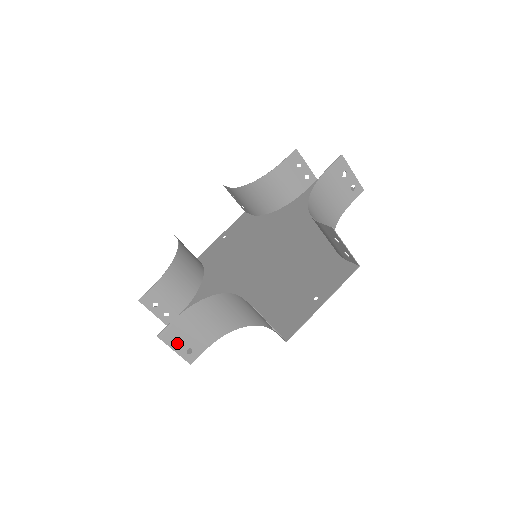
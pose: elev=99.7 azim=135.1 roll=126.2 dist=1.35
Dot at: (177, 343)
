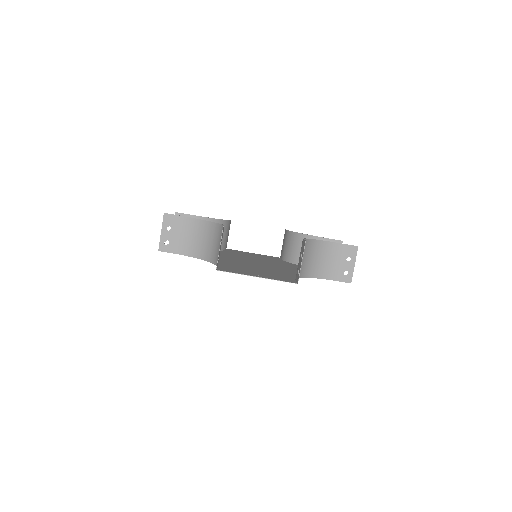
Dot at: (167, 230)
